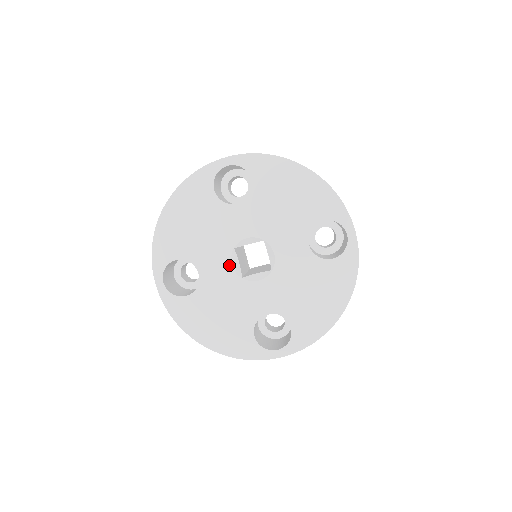
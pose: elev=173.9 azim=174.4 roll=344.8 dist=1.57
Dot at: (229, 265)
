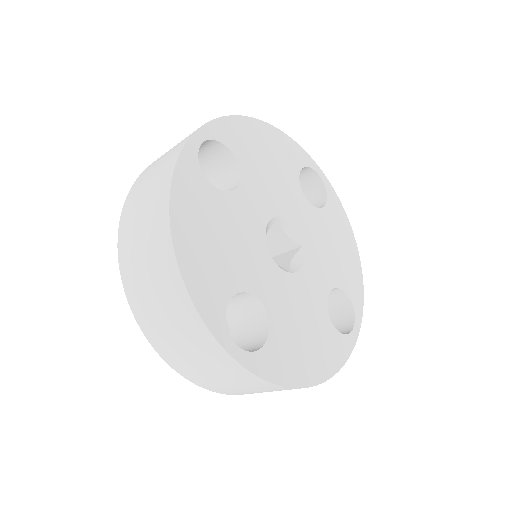
Dot at: (266, 220)
